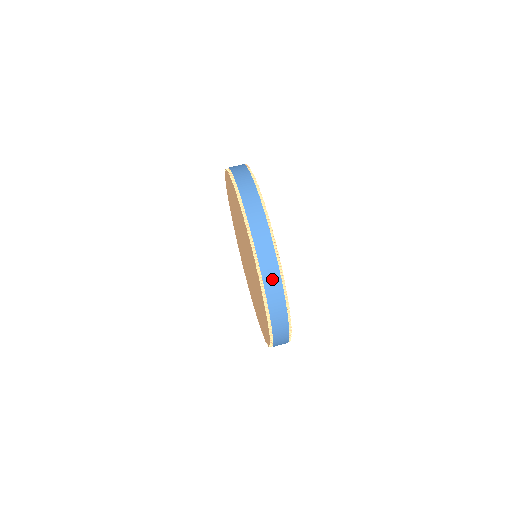
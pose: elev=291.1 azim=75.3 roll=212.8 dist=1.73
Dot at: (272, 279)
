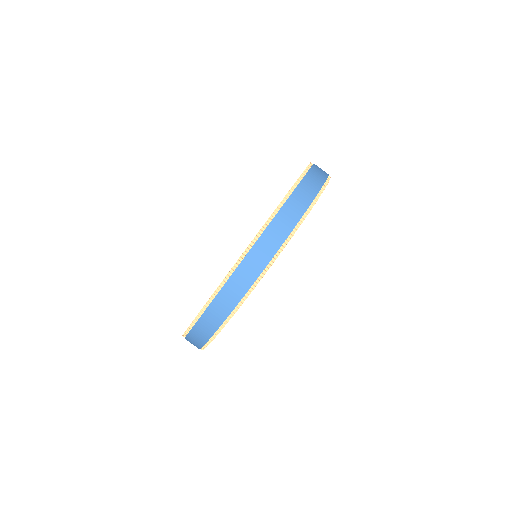
Dot at: (291, 213)
